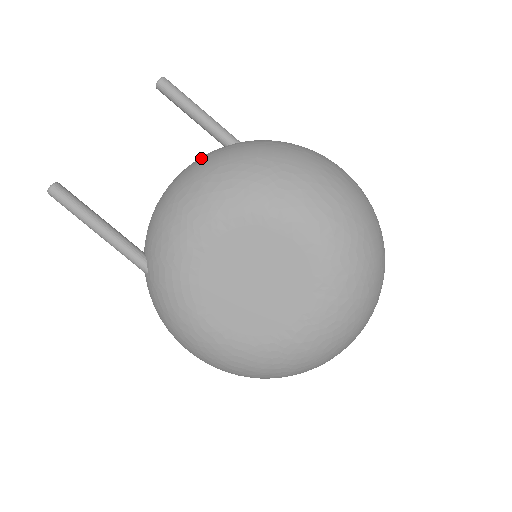
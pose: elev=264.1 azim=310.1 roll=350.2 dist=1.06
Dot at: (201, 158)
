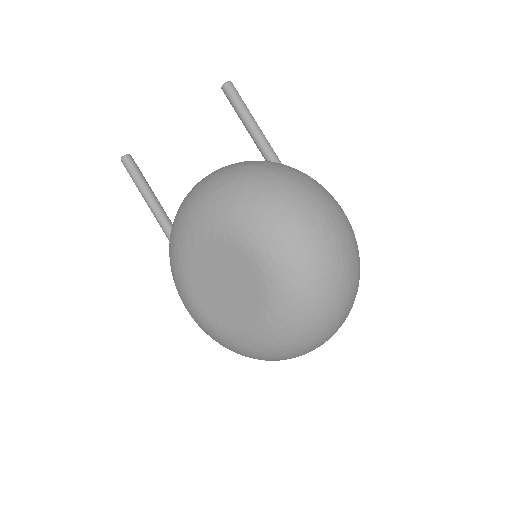
Dot at: (224, 168)
